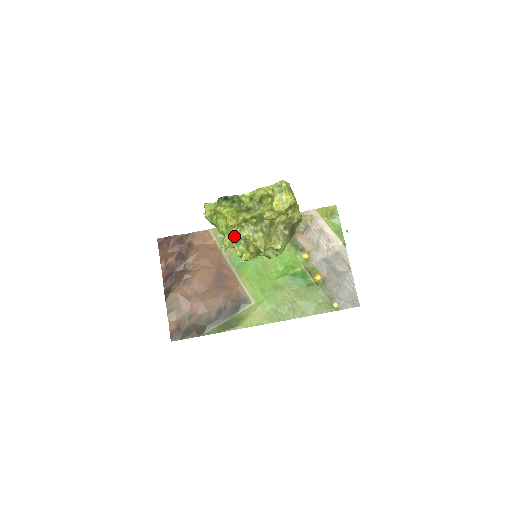
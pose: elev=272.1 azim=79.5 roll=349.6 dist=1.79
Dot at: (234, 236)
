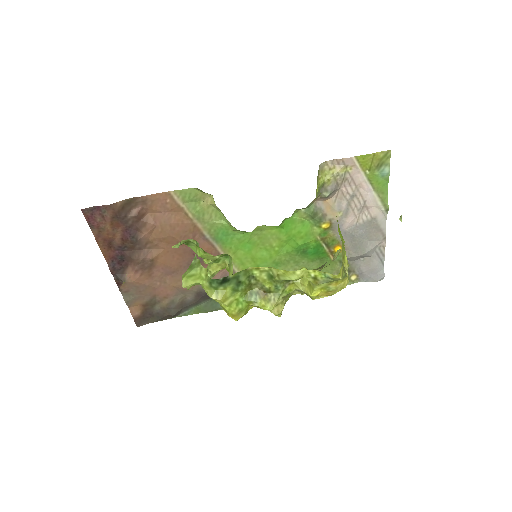
Dot at: occluded
